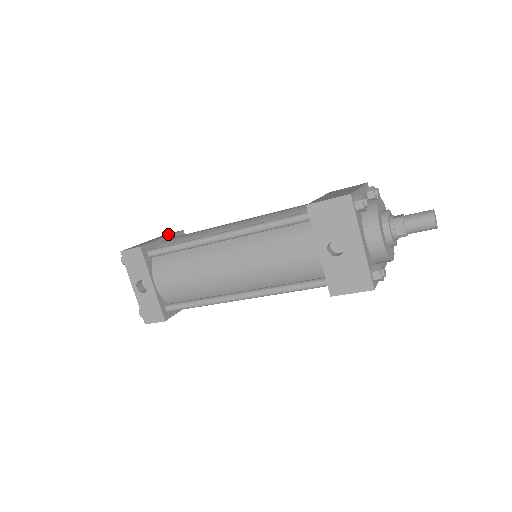
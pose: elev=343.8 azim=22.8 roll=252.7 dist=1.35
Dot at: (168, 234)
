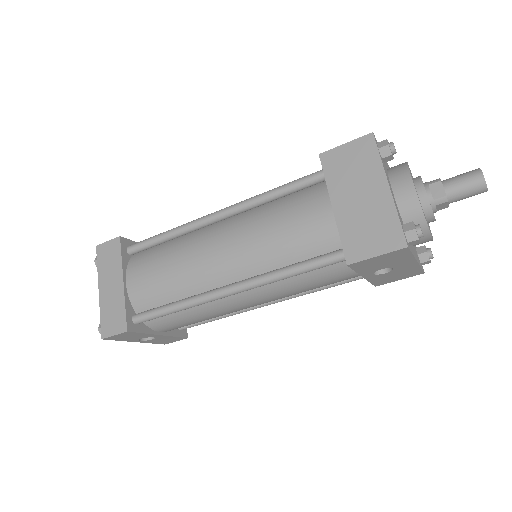
Dot at: (109, 256)
